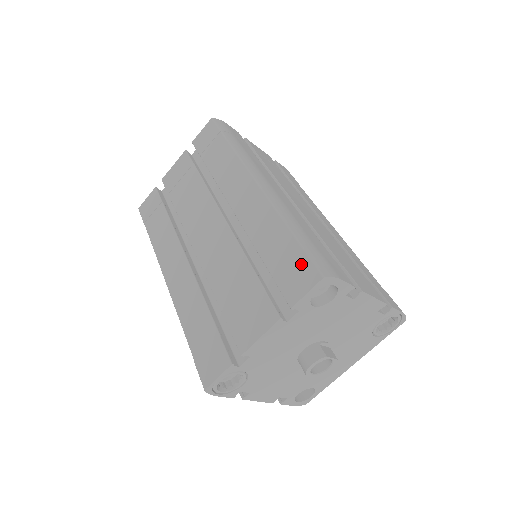
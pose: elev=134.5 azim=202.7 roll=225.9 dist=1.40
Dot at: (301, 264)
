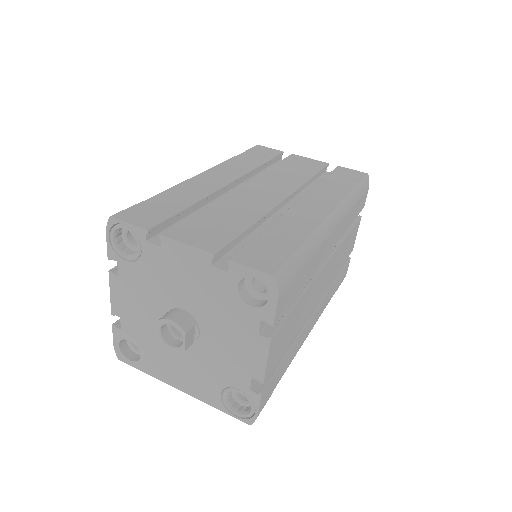
Dot at: (277, 257)
